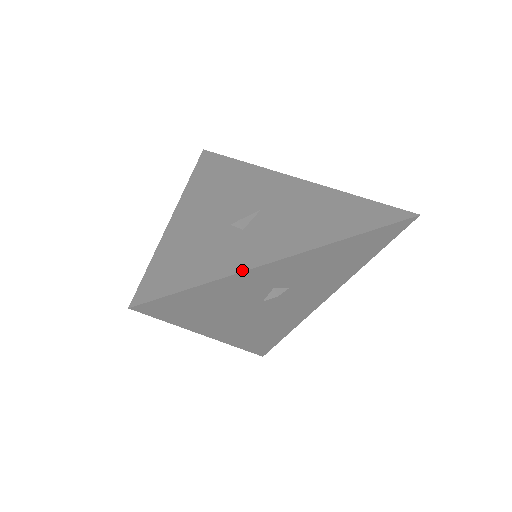
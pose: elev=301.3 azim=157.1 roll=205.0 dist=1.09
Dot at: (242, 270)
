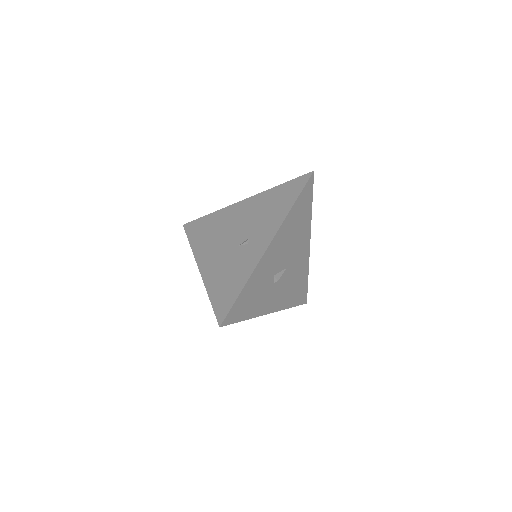
Dot at: (257, 316)
